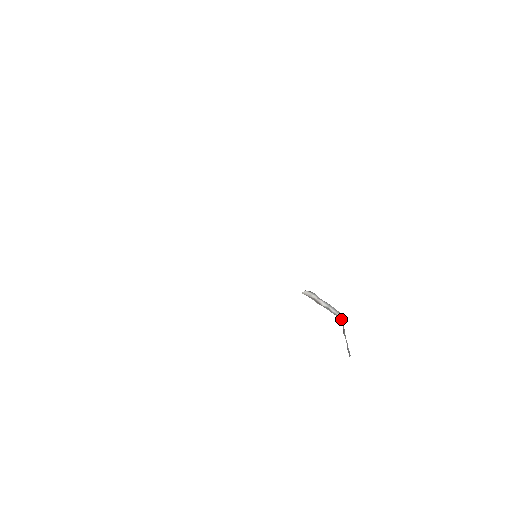
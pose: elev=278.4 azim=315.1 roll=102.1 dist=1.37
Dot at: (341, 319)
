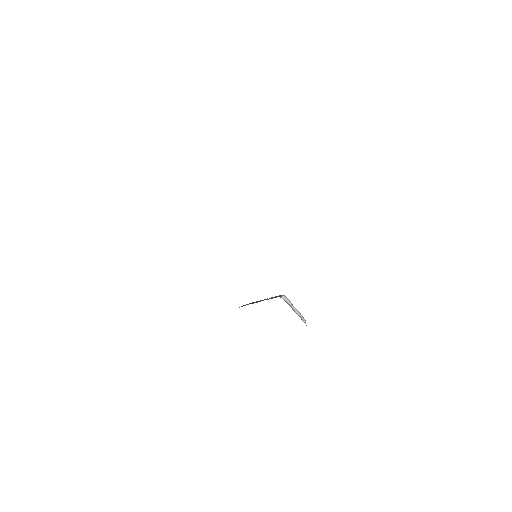
Dot at: occluded
